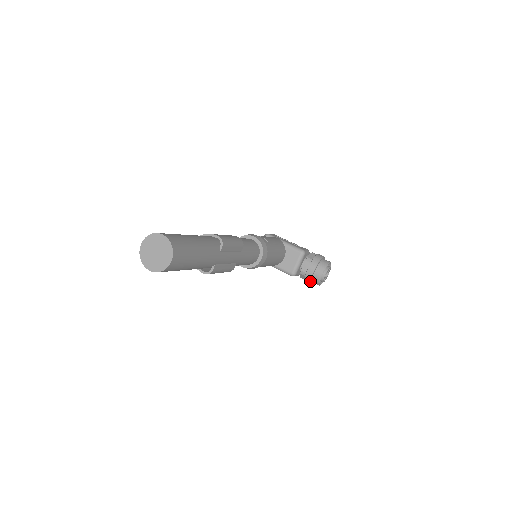
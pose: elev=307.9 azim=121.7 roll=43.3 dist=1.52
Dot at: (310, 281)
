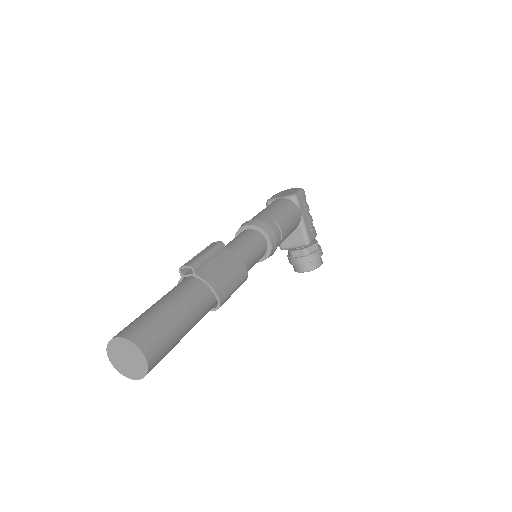
Dot at: (290, 263)
